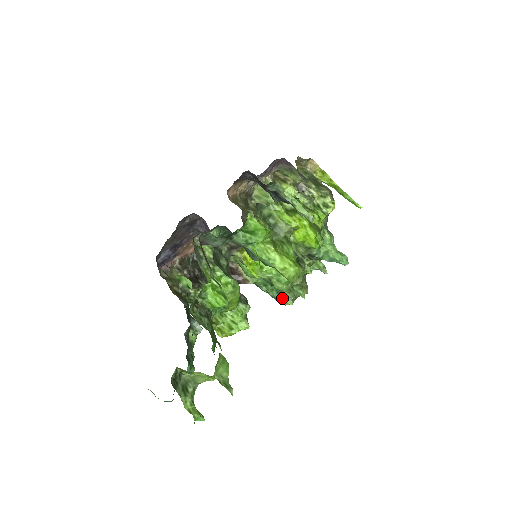
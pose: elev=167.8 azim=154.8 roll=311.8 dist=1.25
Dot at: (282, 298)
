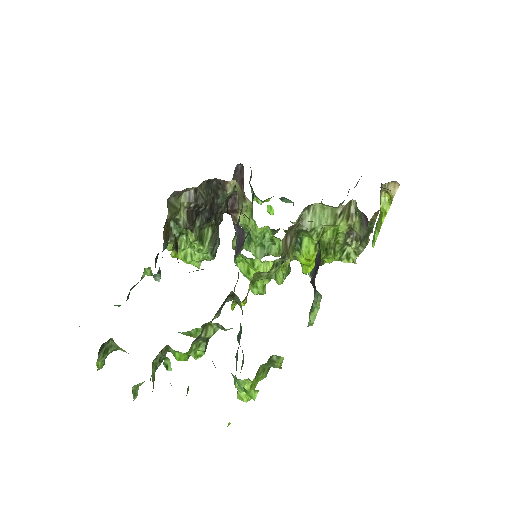
Dot at: (247, 244)
